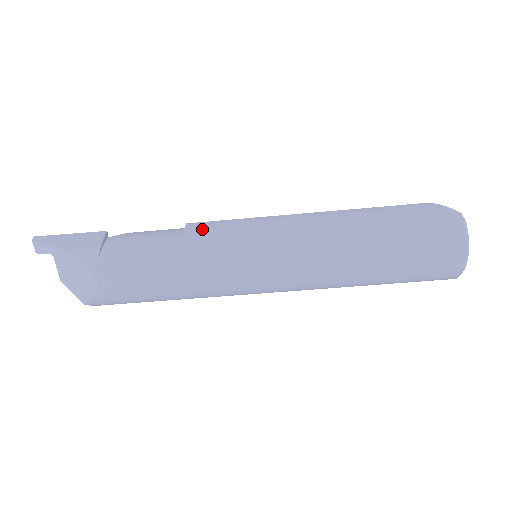
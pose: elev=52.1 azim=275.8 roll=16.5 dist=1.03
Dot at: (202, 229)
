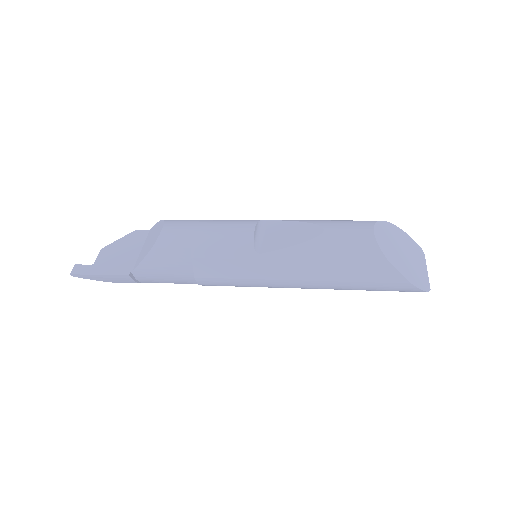
Dot at: (212, 285)
